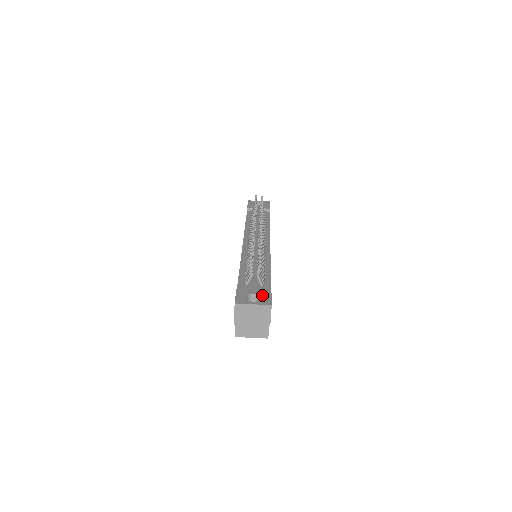
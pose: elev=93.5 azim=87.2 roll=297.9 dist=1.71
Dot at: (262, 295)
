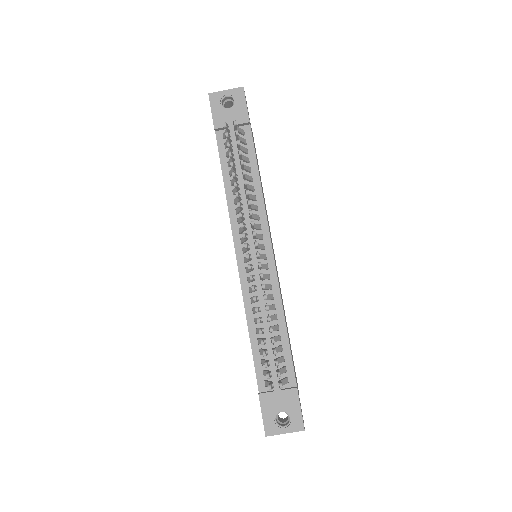
Dot at: (291, 412)
